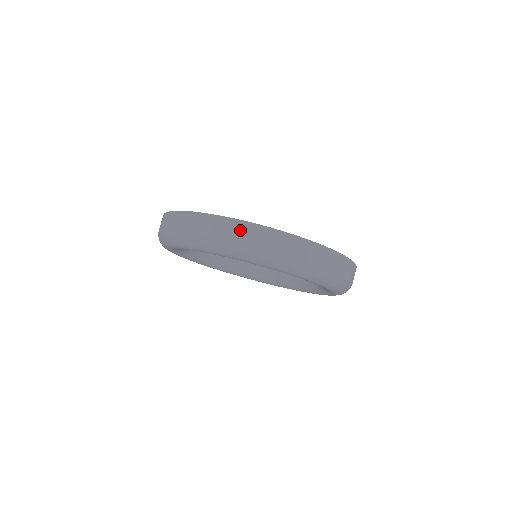
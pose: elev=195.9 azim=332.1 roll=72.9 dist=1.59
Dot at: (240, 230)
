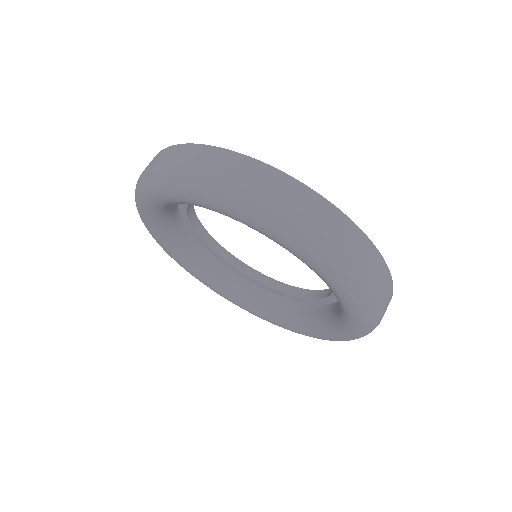
Dot at: (212, 157)
